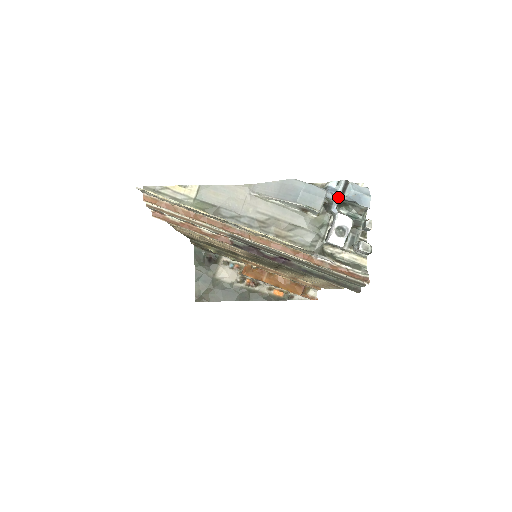
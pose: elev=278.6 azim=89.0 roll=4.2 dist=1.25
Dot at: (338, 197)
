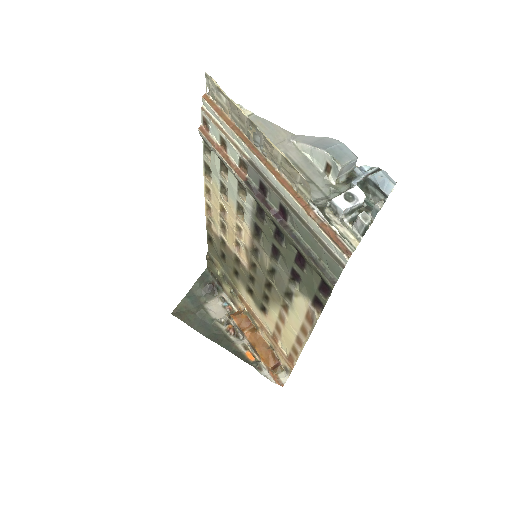
Dot at: (364, 175)
